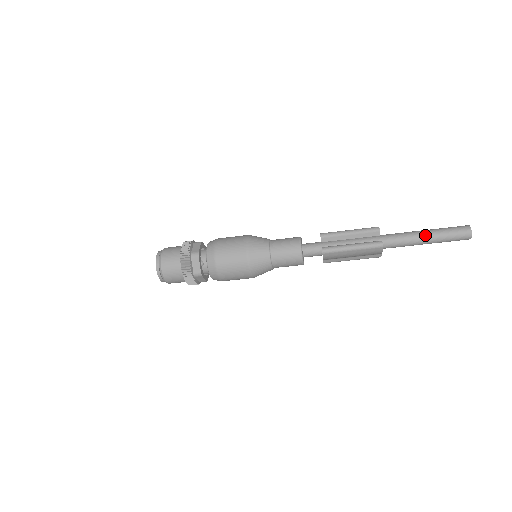
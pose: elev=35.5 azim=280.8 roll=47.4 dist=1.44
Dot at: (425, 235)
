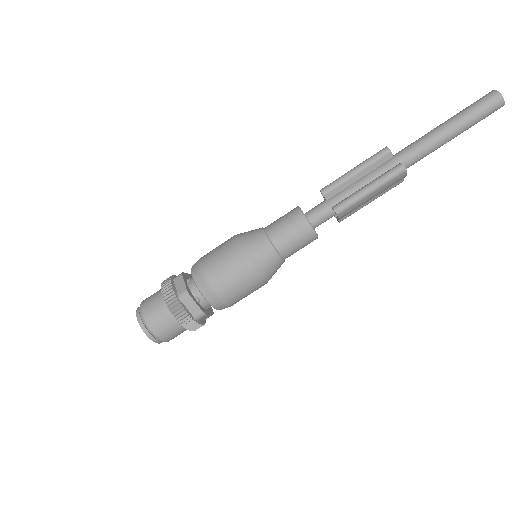
Dot at: (448, 129)
